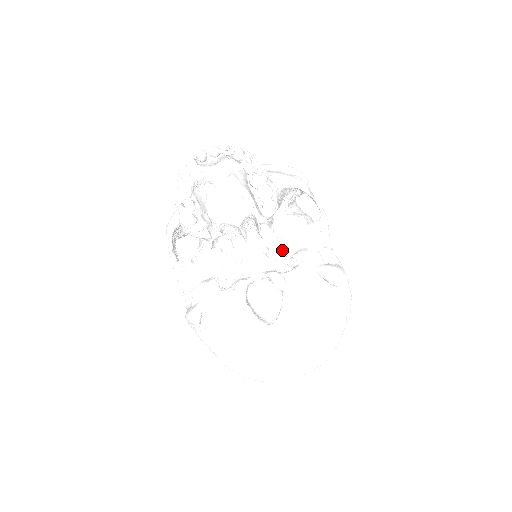
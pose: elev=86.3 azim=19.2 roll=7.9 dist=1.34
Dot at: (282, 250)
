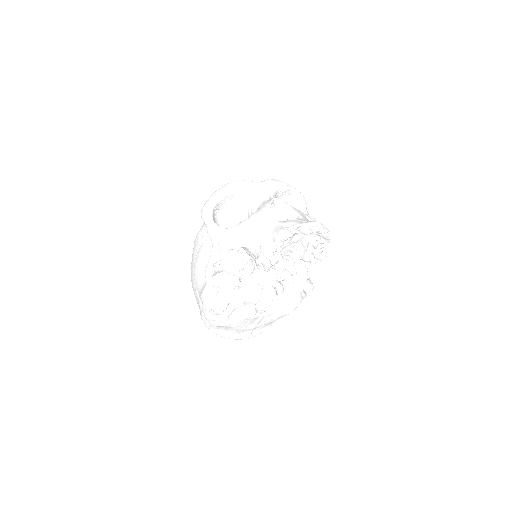
Dot at: (285, 265)
